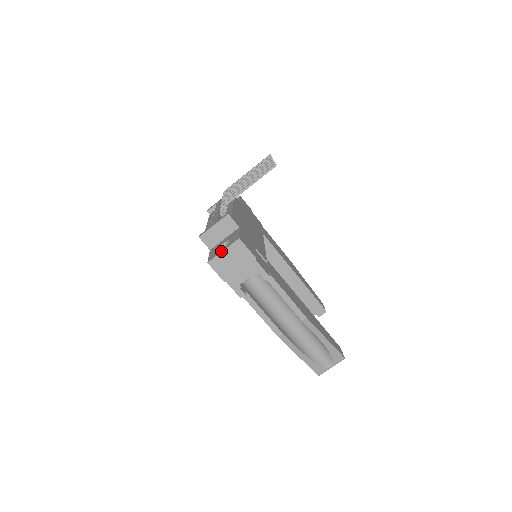
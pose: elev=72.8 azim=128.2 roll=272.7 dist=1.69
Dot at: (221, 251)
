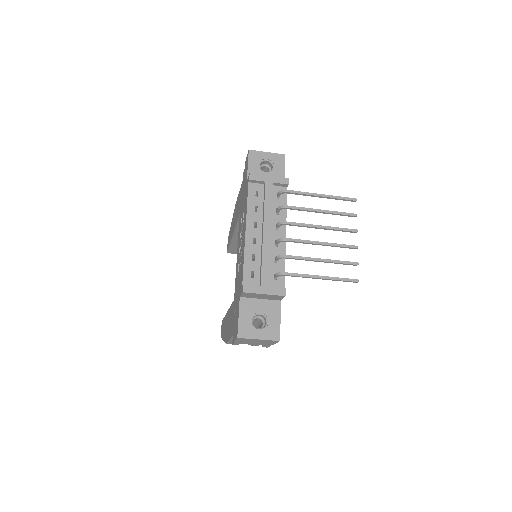
Dot at: (257, 338)
